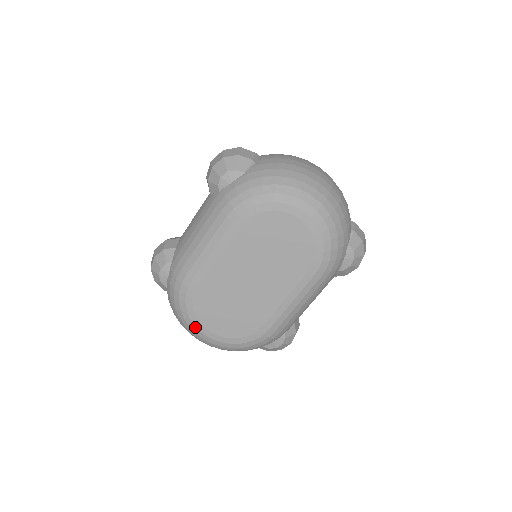
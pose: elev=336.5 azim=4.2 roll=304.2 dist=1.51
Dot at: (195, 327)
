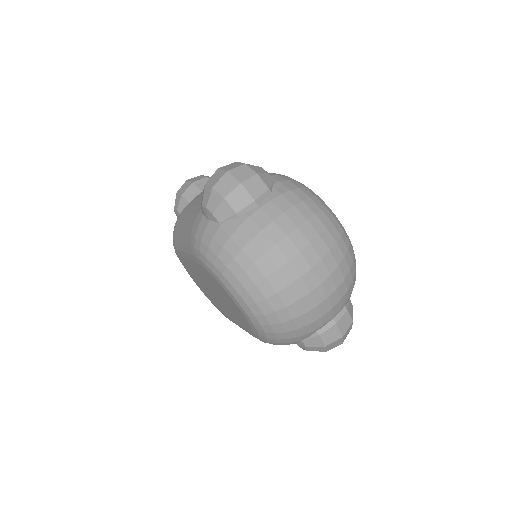
Dot at: occluded
